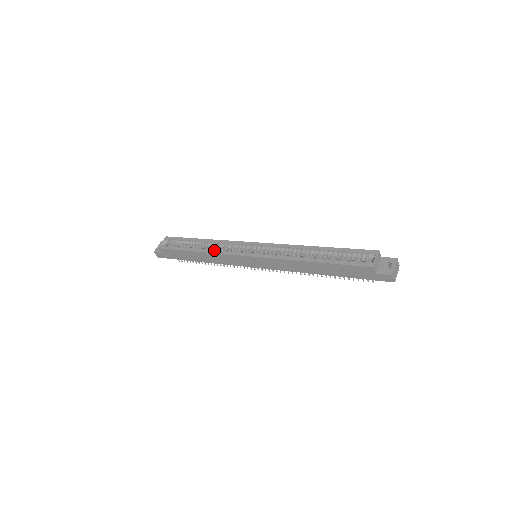
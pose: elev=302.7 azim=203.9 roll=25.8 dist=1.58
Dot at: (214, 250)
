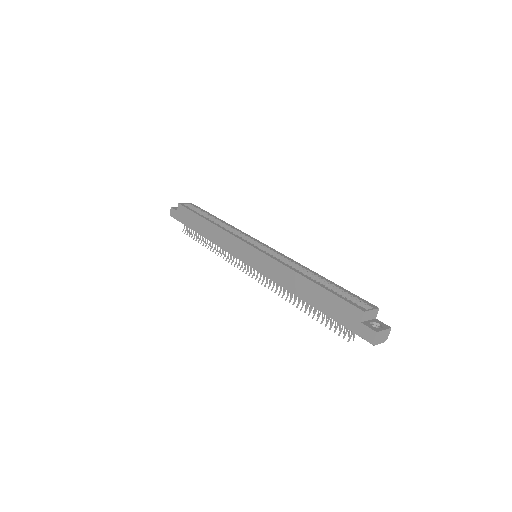
Dot at: occluded
